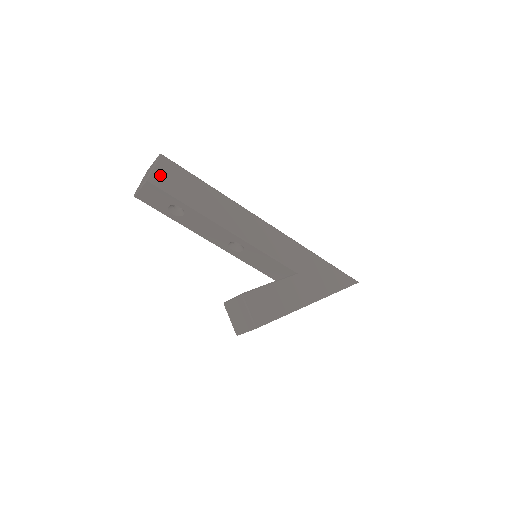
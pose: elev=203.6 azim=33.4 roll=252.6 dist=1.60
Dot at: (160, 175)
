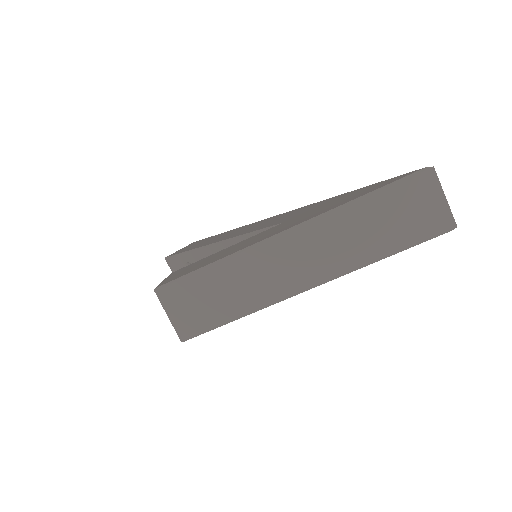
Dot at: occluded
